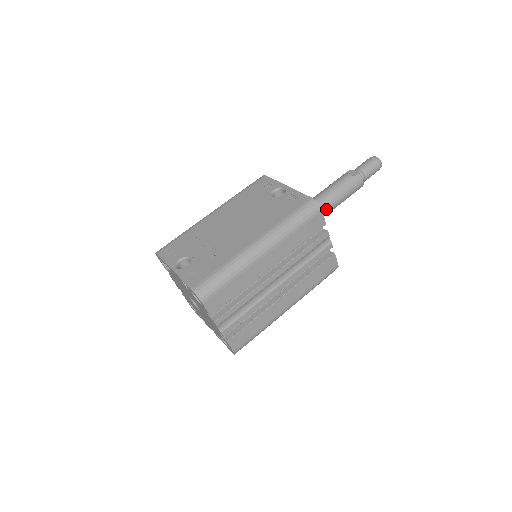
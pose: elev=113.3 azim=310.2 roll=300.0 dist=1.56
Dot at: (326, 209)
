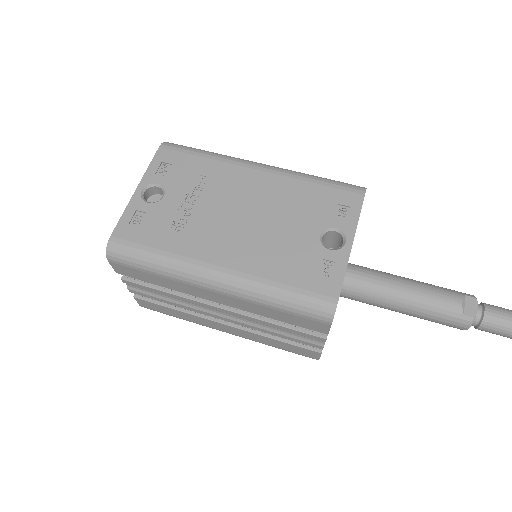
Dot at: (381, 304)
